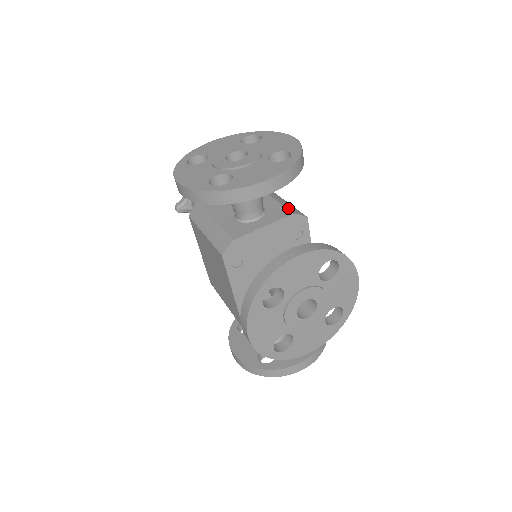
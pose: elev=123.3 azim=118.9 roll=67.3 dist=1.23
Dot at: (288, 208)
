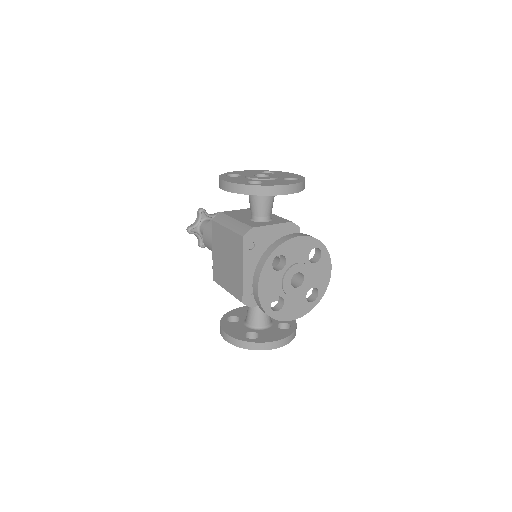
Dot at: (287, 220)
